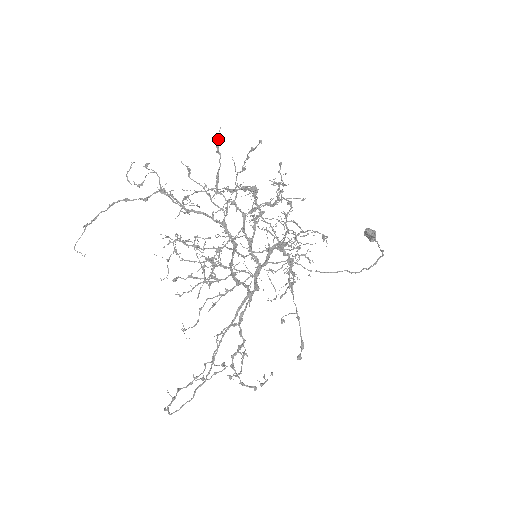
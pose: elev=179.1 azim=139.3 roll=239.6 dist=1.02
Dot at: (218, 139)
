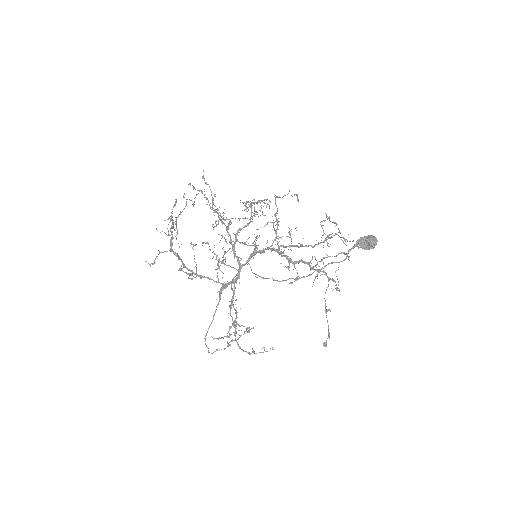
Dot at: (202, 177)
